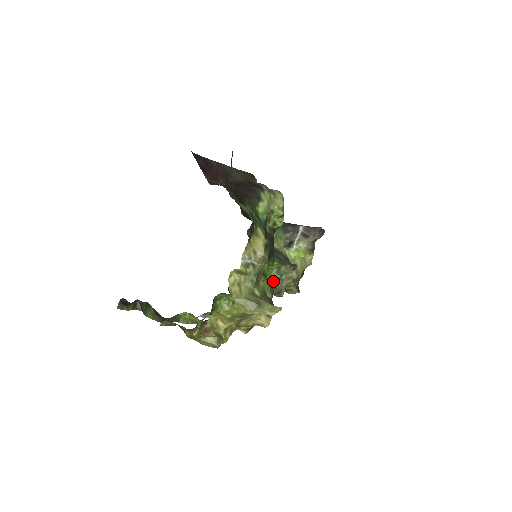
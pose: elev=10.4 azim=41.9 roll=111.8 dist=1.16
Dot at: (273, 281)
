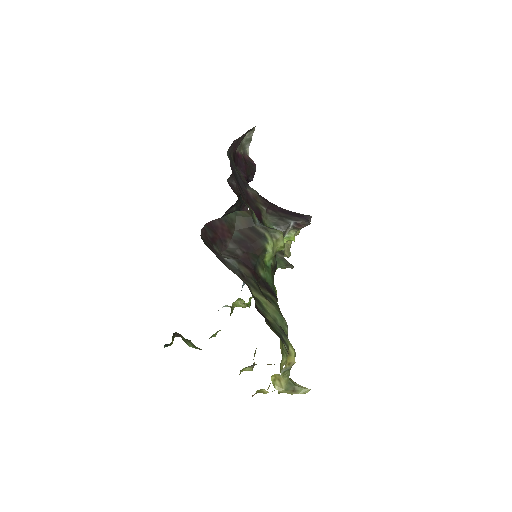
Dot at: occluded
